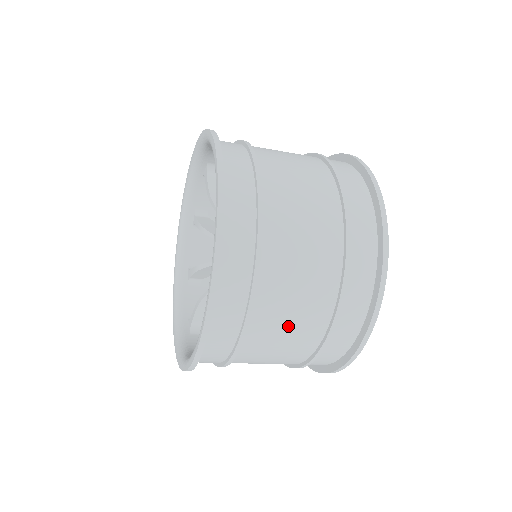
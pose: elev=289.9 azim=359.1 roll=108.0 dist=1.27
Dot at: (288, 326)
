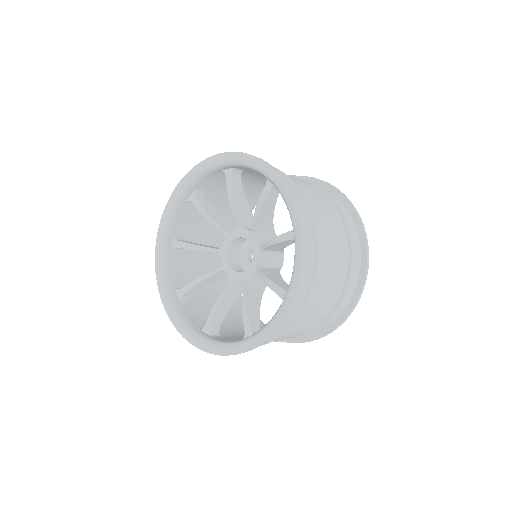
Dot at: (329, 284)
